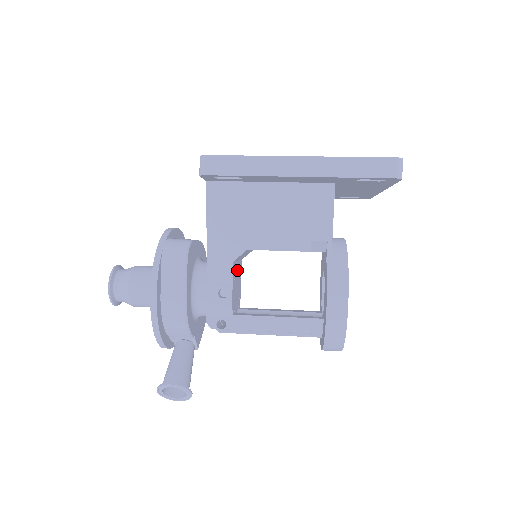
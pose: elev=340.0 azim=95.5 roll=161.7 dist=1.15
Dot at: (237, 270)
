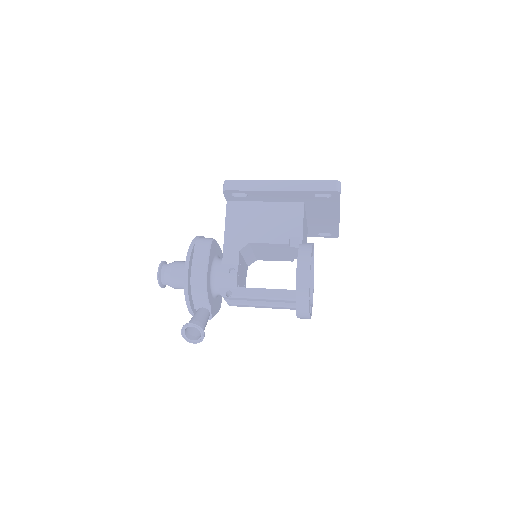
Dot at: (243, 265)
